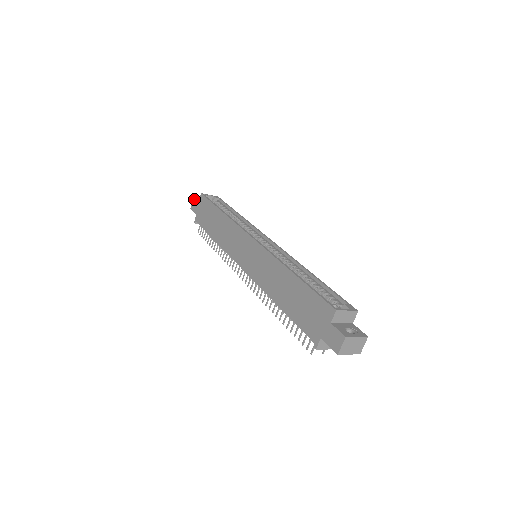
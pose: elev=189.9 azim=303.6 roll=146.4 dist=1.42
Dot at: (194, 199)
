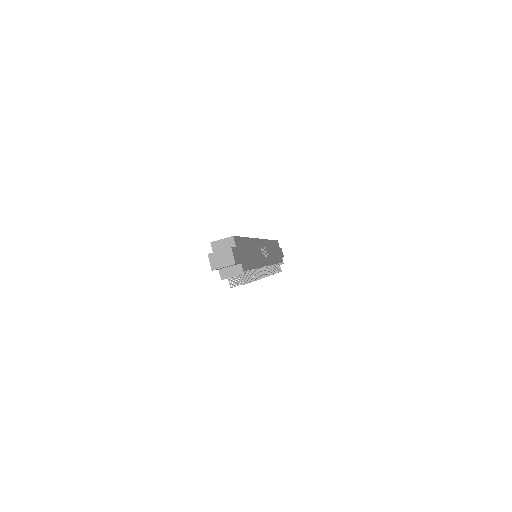
Dot at: occluded
